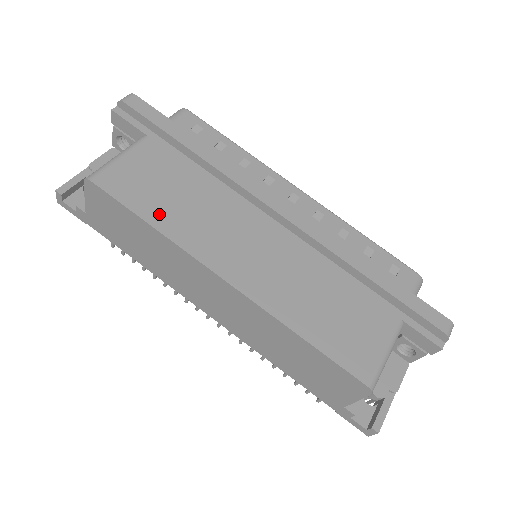
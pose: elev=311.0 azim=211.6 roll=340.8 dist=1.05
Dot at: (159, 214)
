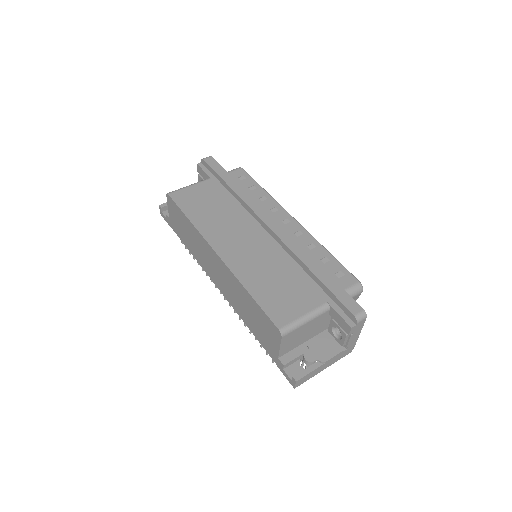
Dot at: (196, 215)
